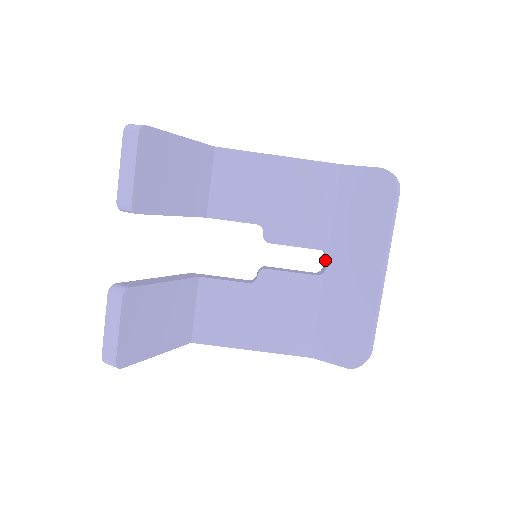
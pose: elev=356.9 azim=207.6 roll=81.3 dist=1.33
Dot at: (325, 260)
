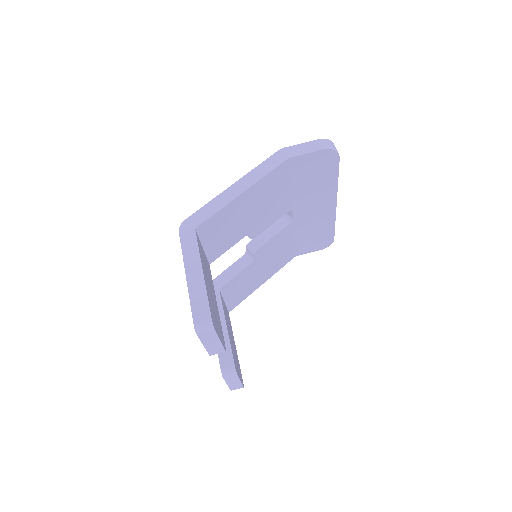
Dot at: occluded
